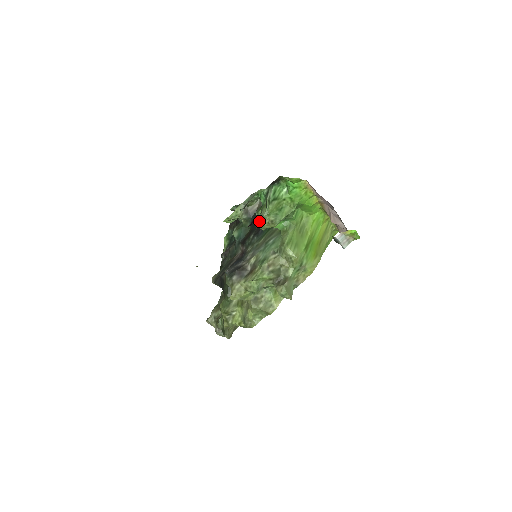
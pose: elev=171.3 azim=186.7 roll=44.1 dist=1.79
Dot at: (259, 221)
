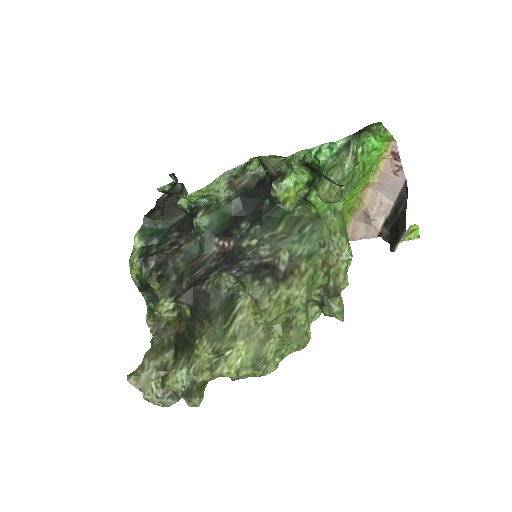
Dot at: (329, 186)
